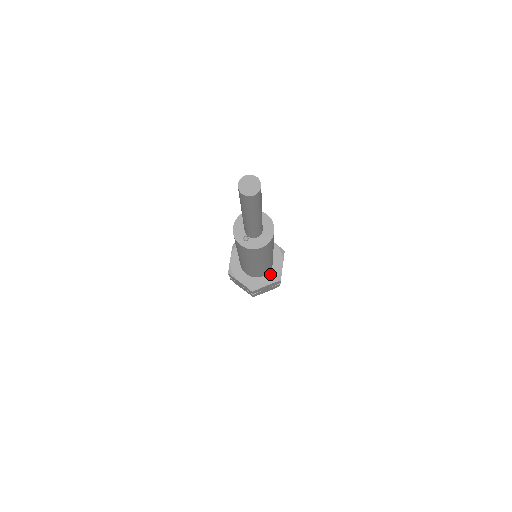
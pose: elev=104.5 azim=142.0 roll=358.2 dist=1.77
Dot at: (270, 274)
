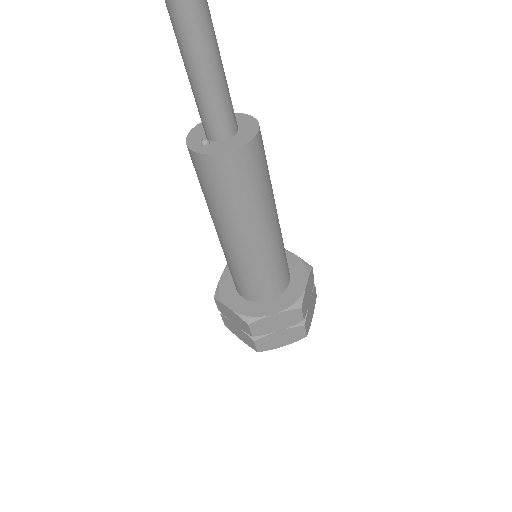
Dot at: (283, 297)
